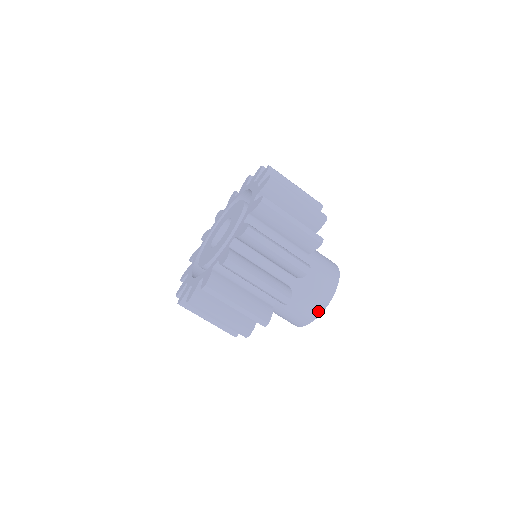
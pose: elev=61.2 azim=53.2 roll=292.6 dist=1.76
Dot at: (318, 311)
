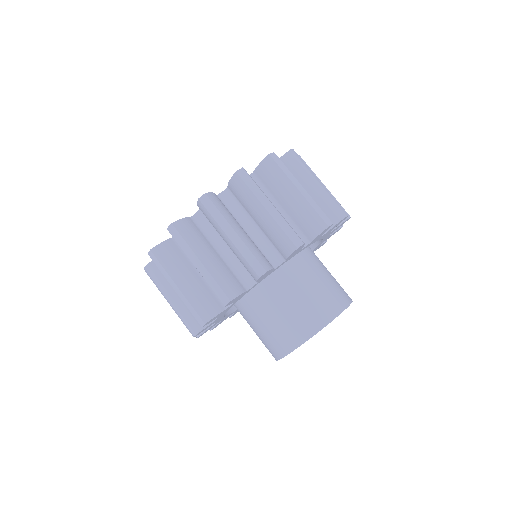
Dot at: (291, 344)
